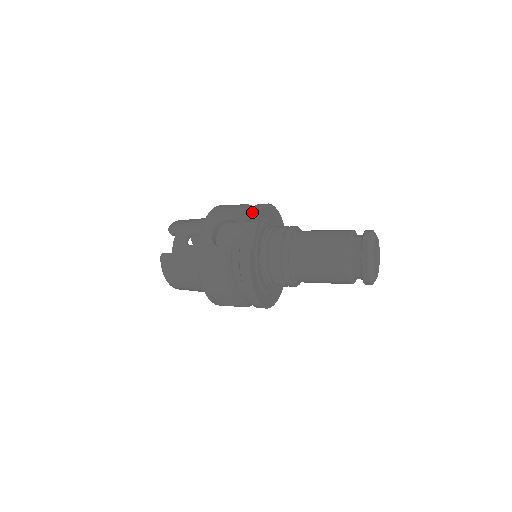
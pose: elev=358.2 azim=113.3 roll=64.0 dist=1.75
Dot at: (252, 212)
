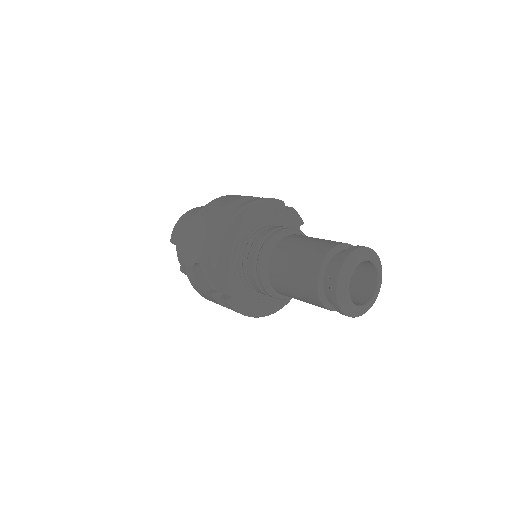
Dot at: (213, 255)
